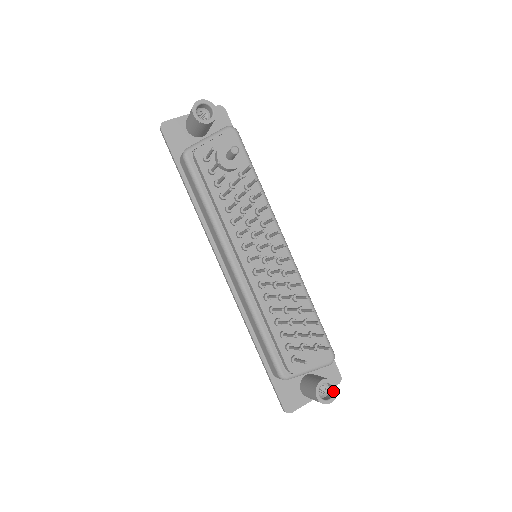
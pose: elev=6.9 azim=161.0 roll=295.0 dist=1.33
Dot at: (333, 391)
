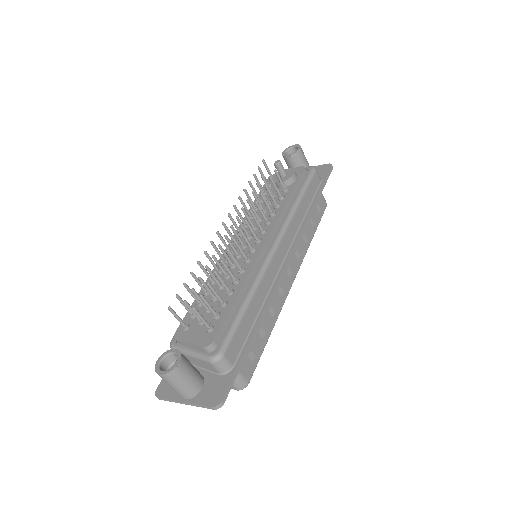
Dot at: (173, 366)
